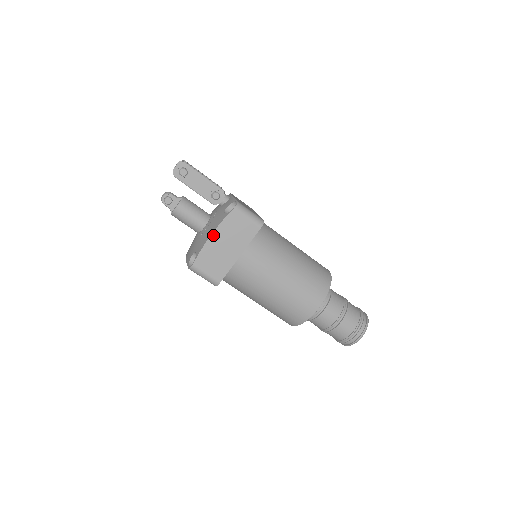
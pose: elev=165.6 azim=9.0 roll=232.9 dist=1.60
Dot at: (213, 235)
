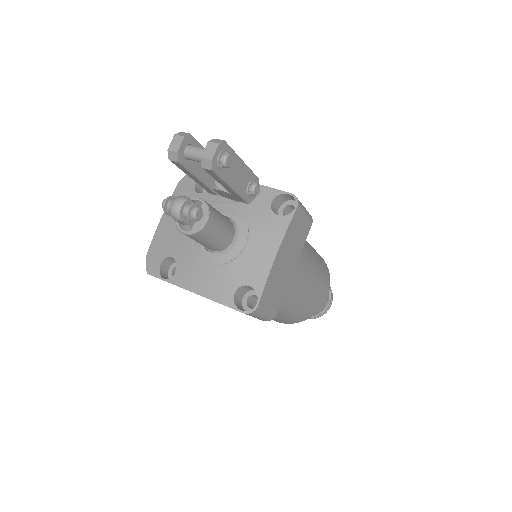
Dot at: (278, 253)
